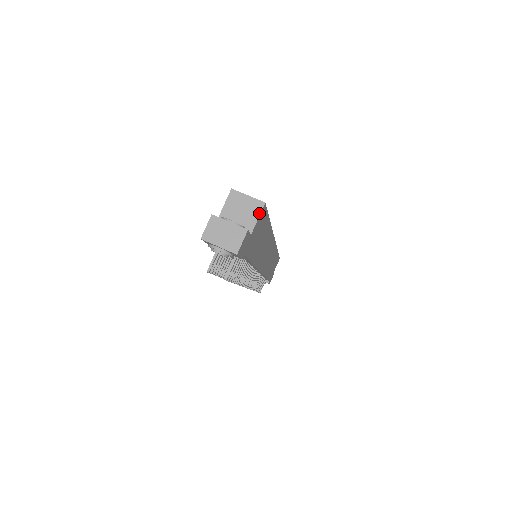
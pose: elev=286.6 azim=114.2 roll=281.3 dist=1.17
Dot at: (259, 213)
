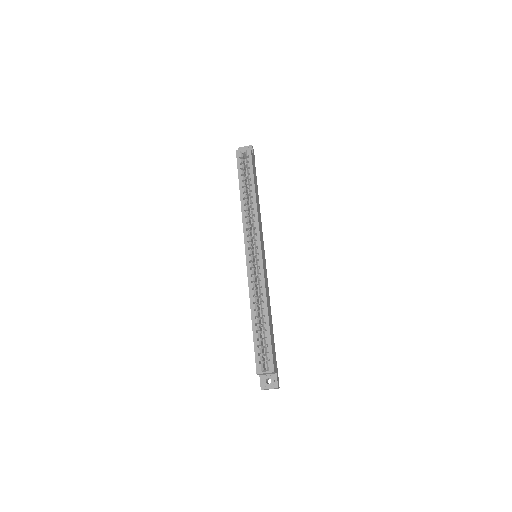
Dot at: occluded
